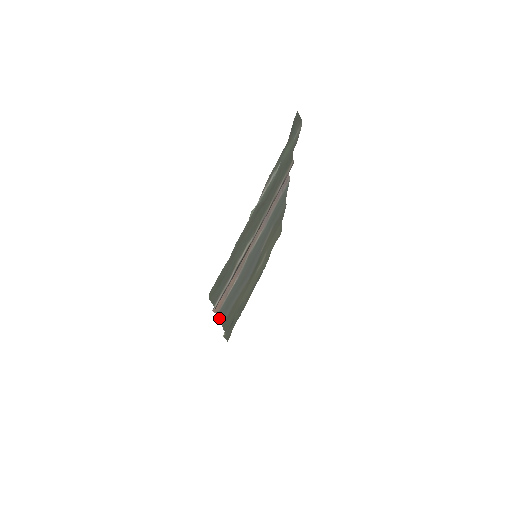
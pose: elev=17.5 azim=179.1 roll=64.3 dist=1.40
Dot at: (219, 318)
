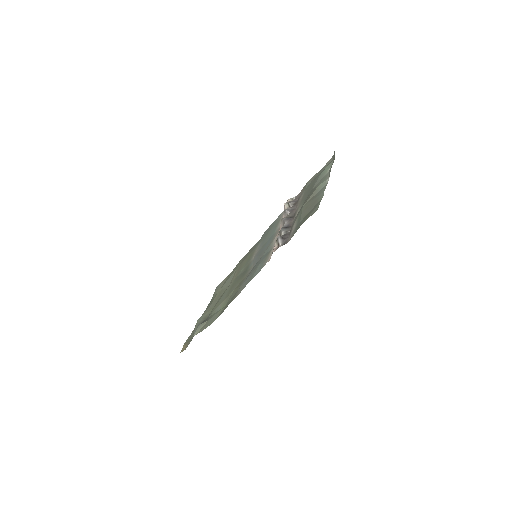
Dot at: (255, 275)
